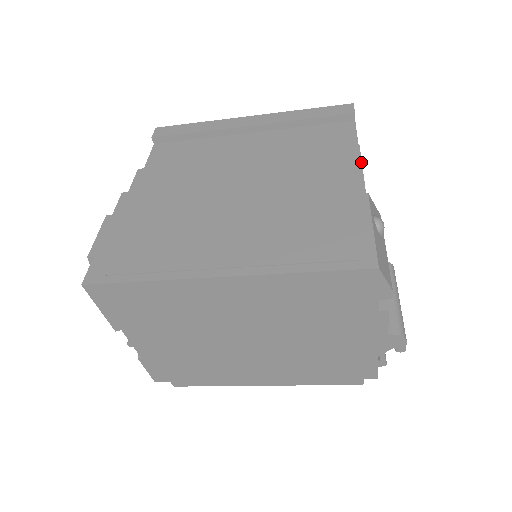
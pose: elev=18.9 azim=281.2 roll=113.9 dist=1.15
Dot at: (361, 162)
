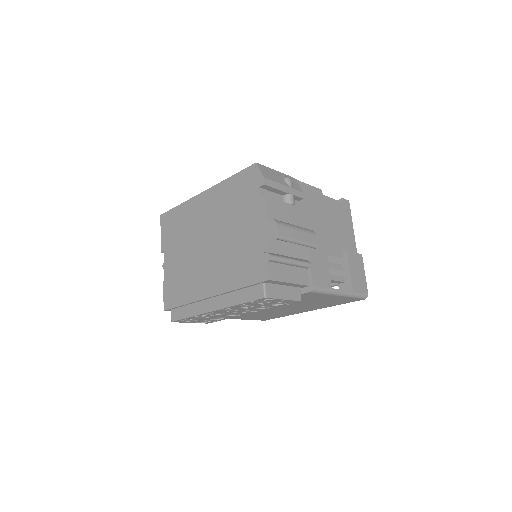
Dot at: (312, 186)
